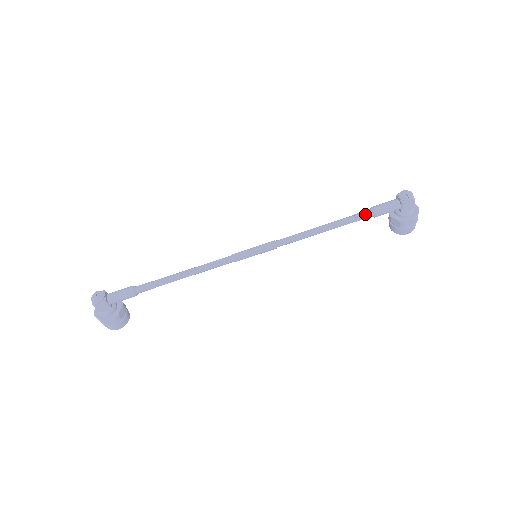
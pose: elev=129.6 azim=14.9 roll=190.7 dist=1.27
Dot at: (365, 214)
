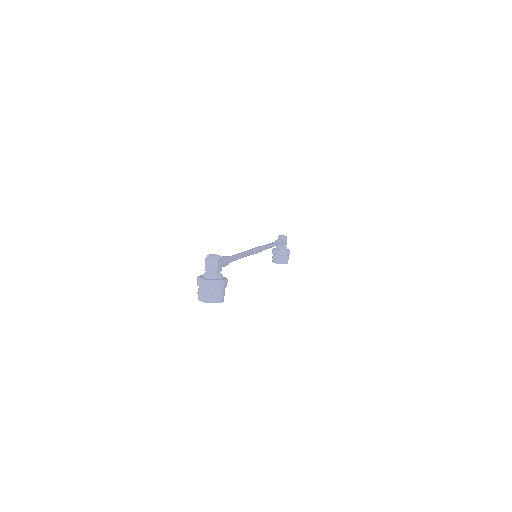
Dot at: (277, 241)
